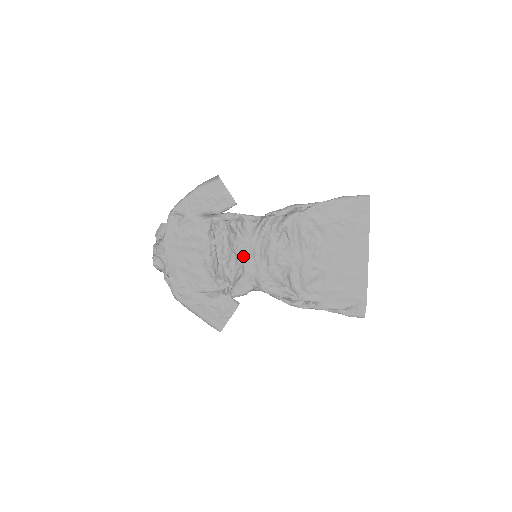
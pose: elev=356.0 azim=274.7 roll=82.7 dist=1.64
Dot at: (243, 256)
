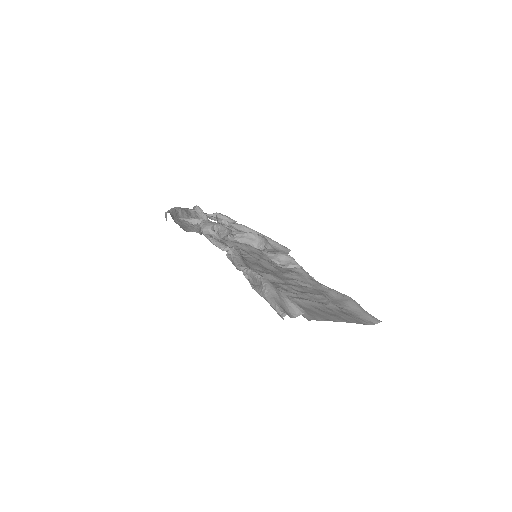
Dot at: occluded
